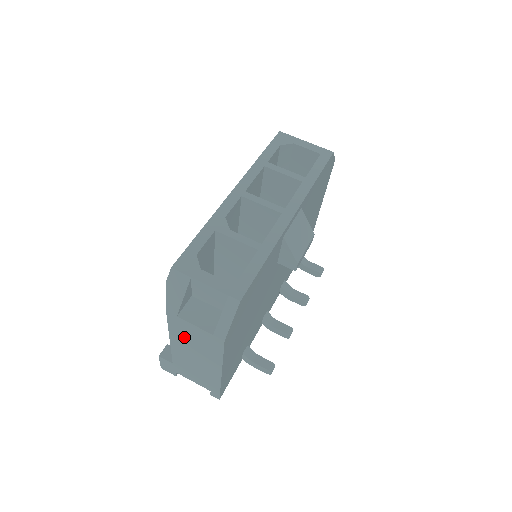
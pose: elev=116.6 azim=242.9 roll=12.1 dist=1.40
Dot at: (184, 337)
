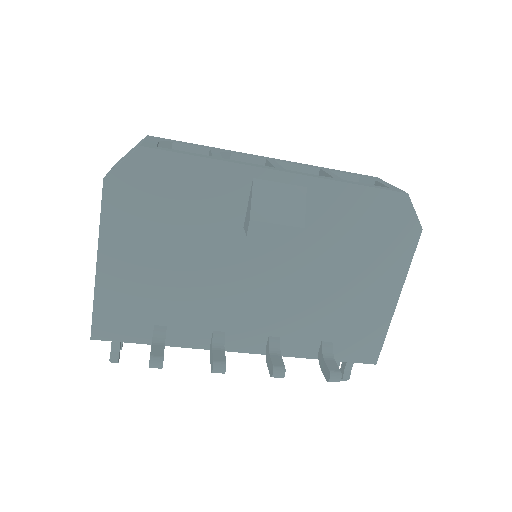
Dot at: occluded
